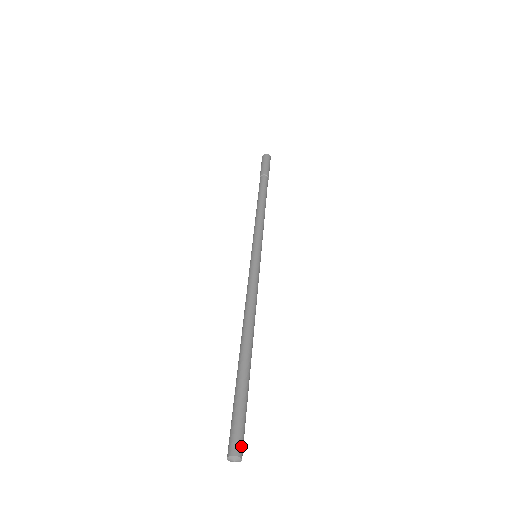
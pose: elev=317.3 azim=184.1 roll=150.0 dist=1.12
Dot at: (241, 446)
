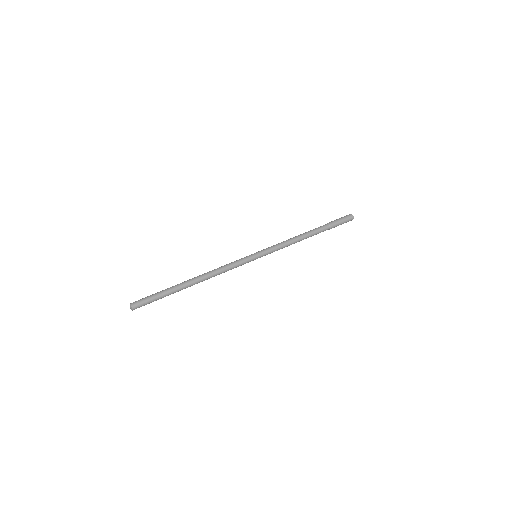
Dot at: (136, 303)
